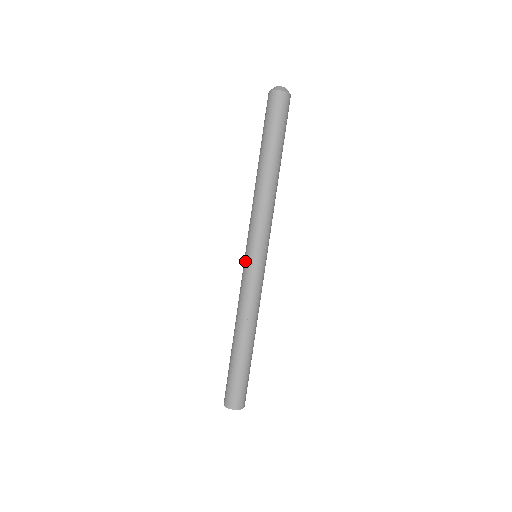
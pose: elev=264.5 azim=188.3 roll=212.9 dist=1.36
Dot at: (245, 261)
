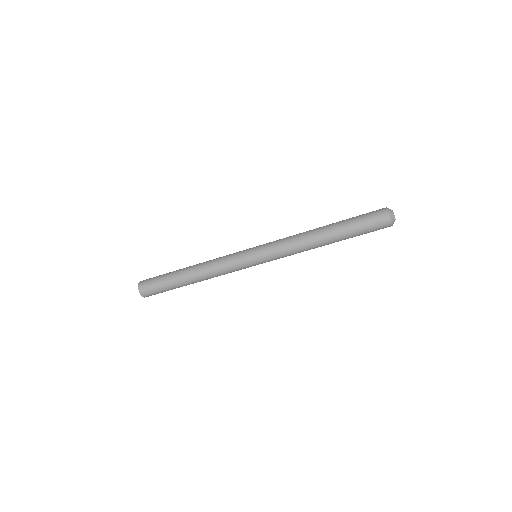
Dot at: (250, 262)
